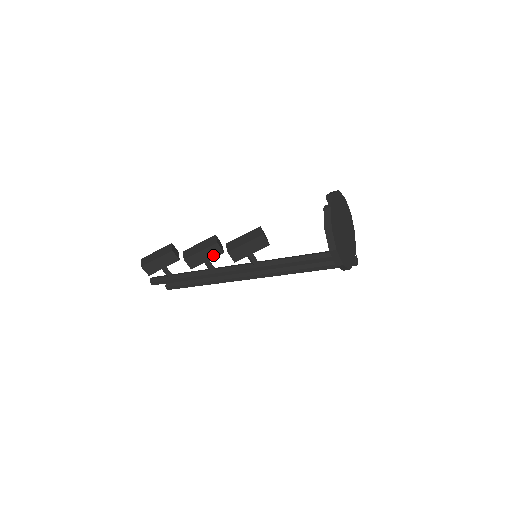
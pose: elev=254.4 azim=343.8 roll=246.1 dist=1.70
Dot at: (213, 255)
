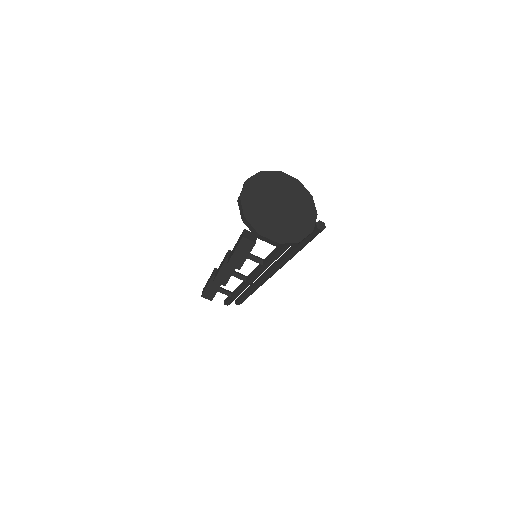
Dot at: (232, 268)
